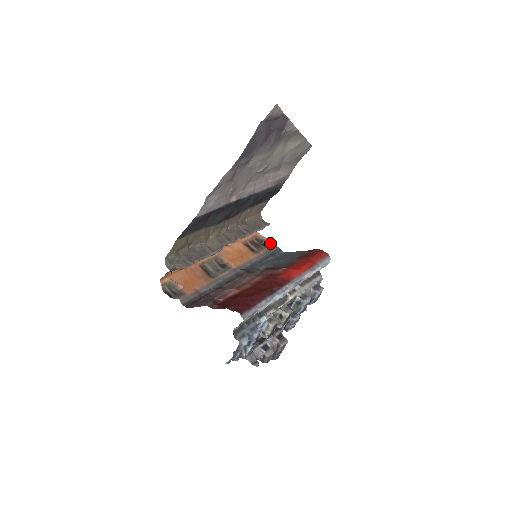
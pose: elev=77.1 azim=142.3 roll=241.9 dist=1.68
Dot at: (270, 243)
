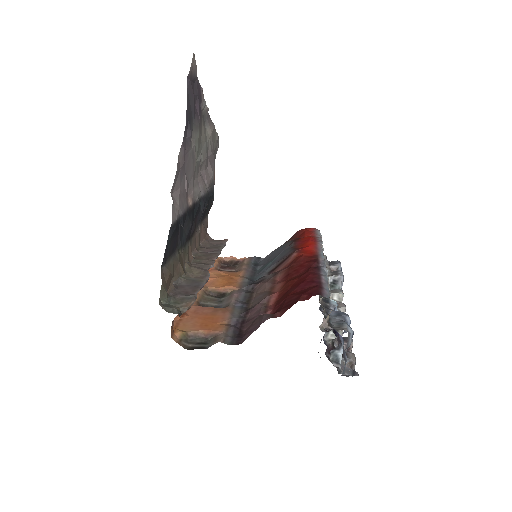
Dot at: (241, 258)
